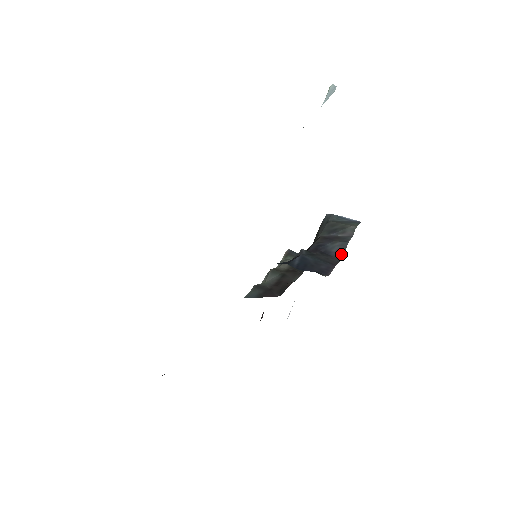
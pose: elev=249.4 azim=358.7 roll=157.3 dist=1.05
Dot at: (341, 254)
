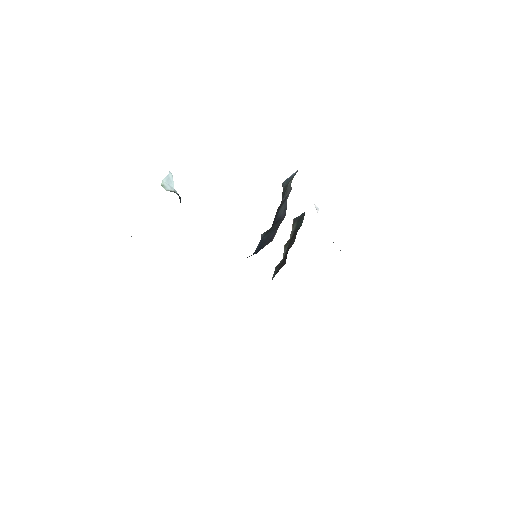
Dot at: (285, 212)
